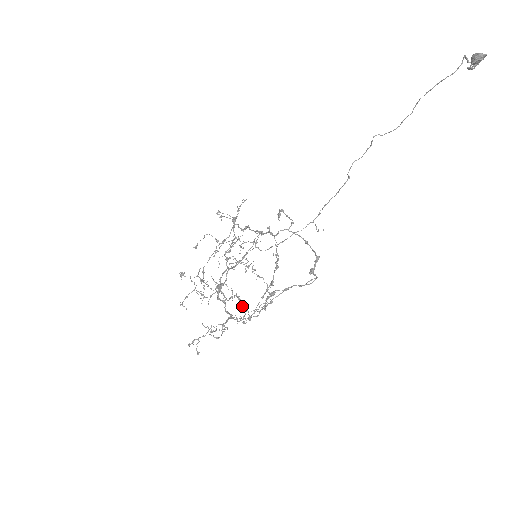
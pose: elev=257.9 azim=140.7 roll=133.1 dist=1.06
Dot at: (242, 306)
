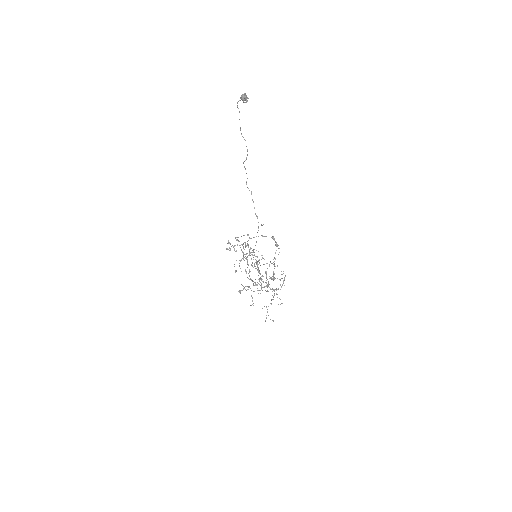
Dot at: (279, 279)
